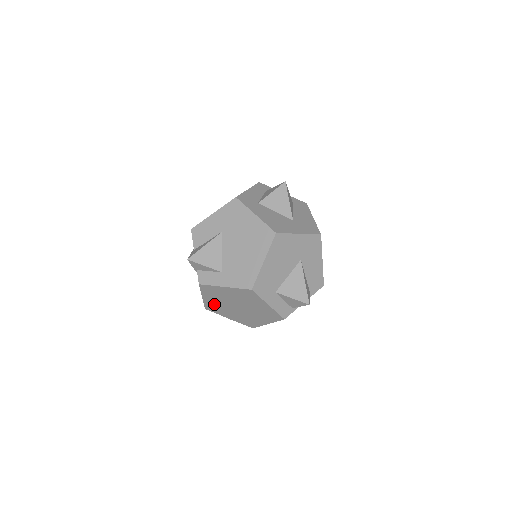
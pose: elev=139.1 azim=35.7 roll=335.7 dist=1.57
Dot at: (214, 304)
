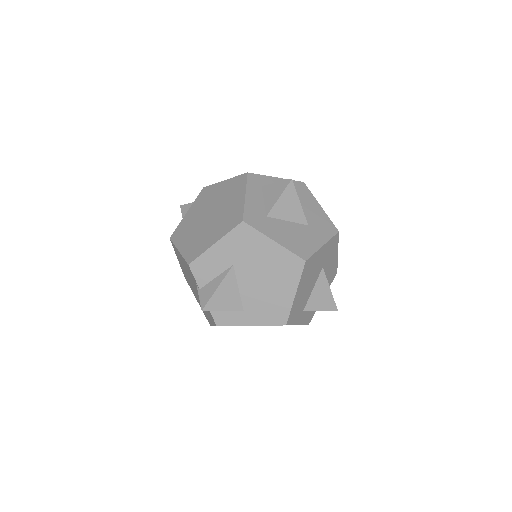
Dot at: occluded
